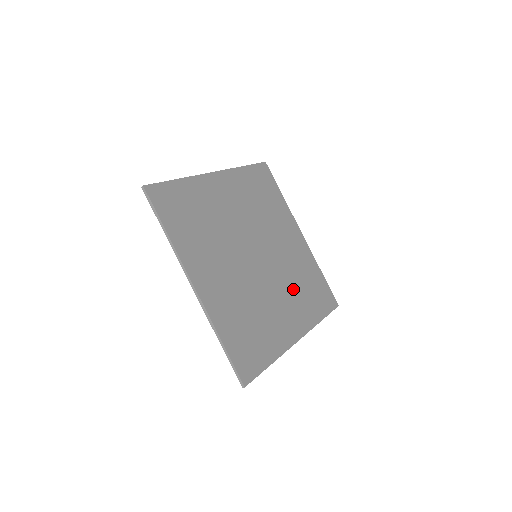
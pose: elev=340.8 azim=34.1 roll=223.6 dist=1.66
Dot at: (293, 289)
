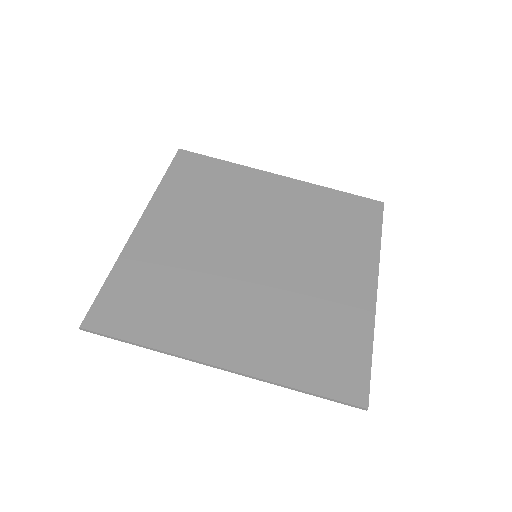
Dot at: (323, 244)
